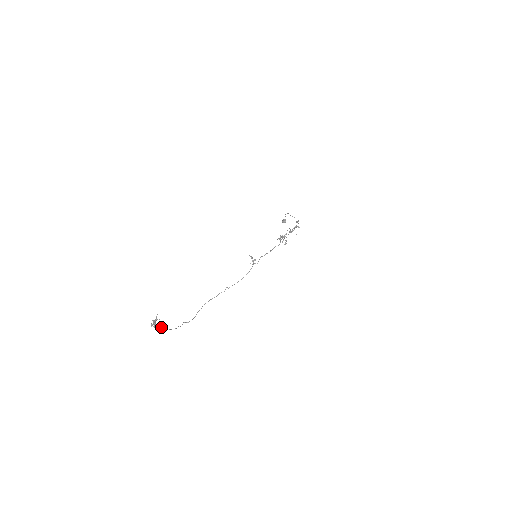
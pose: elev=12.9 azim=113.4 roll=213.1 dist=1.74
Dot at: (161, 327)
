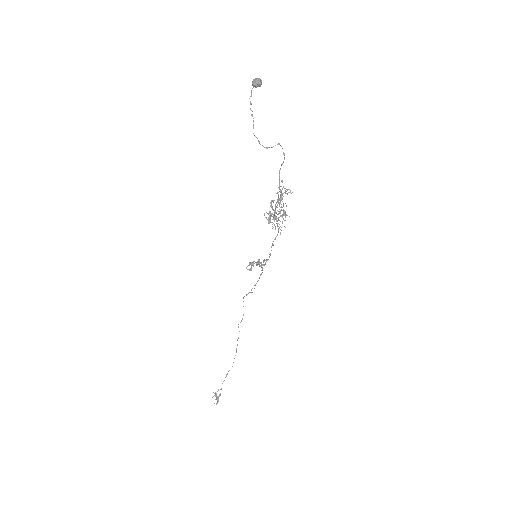
Dot at: occluded
